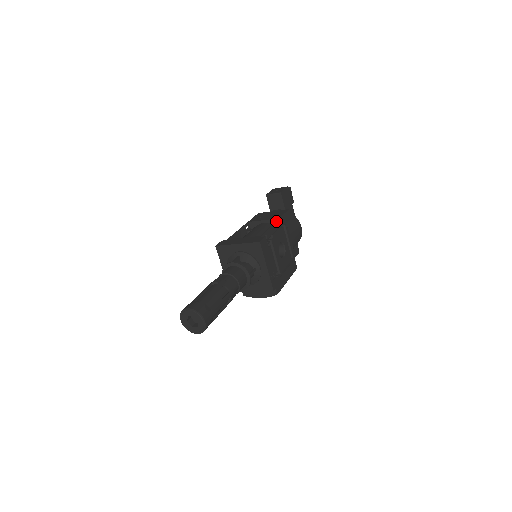
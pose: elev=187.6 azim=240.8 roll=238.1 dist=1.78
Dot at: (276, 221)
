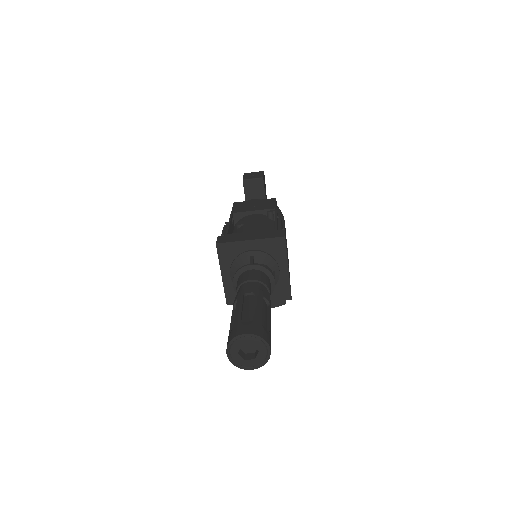
Dot at: (276, 211)
